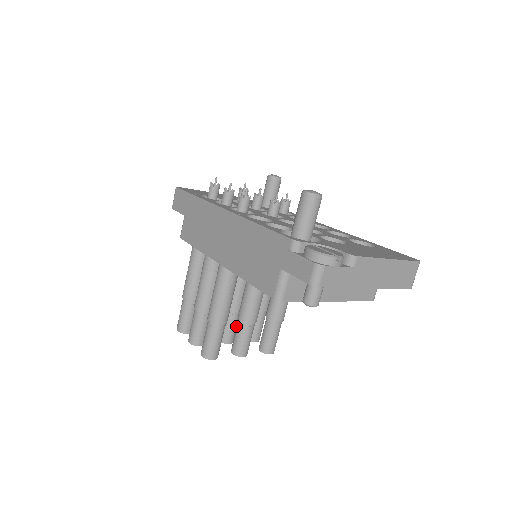
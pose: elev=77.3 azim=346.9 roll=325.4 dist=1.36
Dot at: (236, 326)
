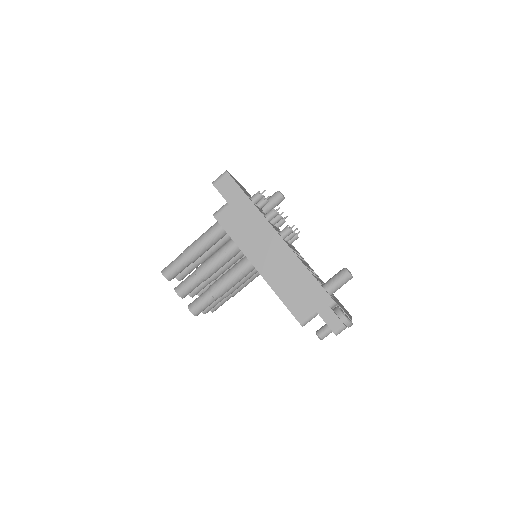
Dot at: (204, 287)
